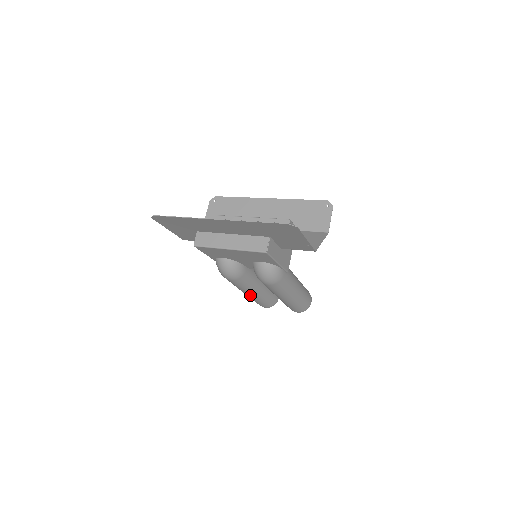
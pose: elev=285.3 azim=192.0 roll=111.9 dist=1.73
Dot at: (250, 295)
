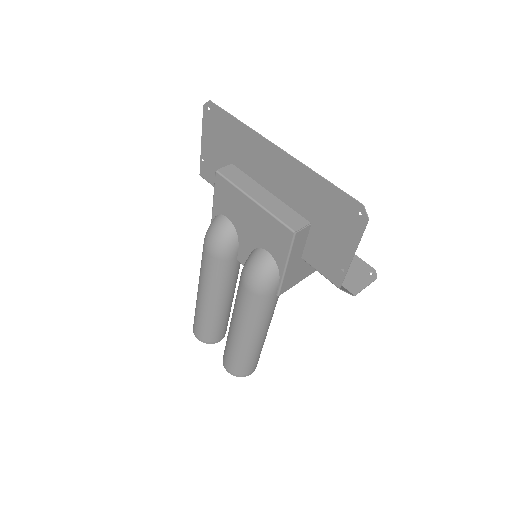
Dot at: (203, 300)
